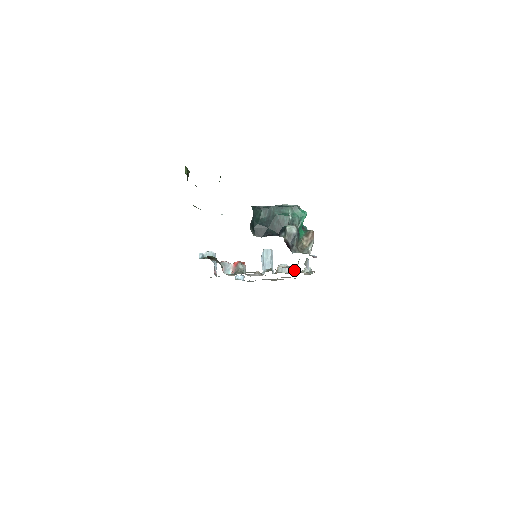
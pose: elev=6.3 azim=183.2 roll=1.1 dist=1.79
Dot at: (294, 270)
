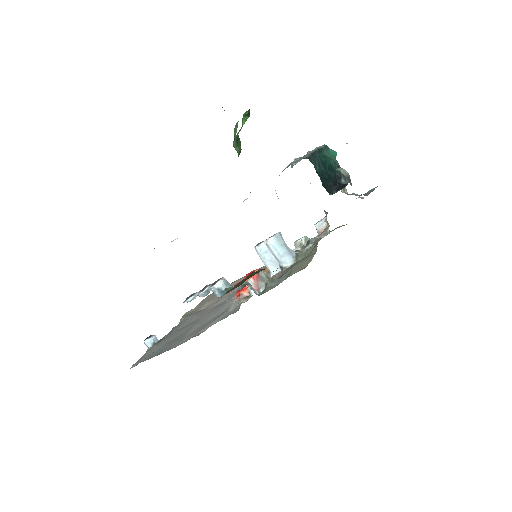
Dot at: occluded
